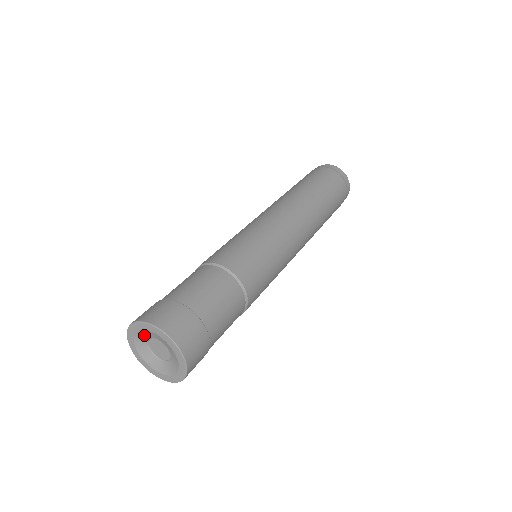
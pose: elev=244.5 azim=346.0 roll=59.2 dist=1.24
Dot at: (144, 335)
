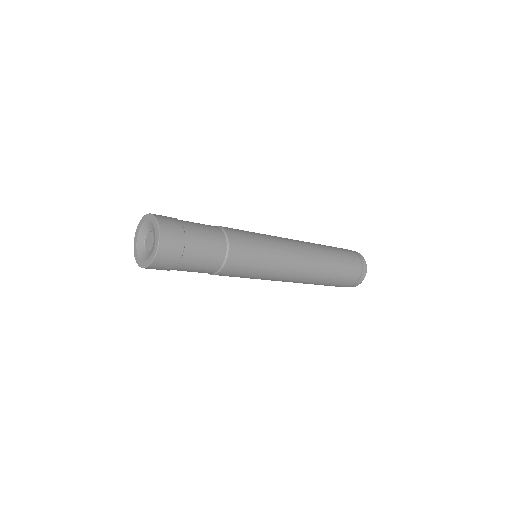
Dot at: (154, 230)
